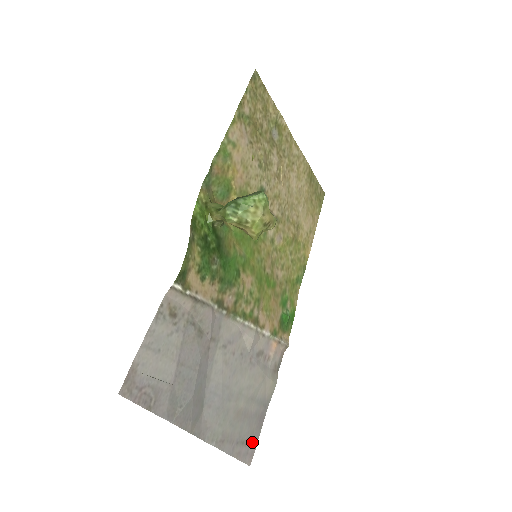
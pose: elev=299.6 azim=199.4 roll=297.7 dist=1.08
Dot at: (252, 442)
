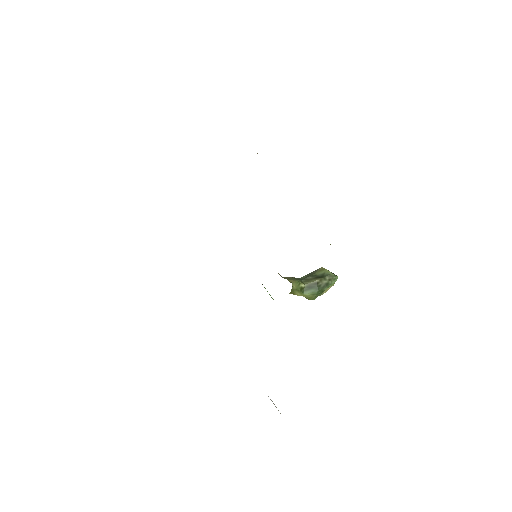
Dot at: occluded
